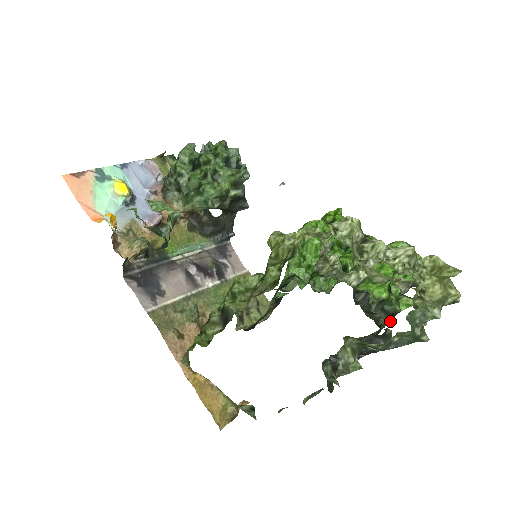
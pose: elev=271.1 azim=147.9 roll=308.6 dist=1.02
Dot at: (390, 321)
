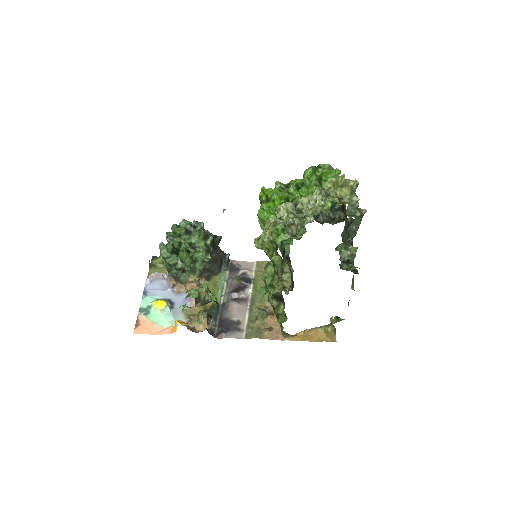
Dot at: (345, 208)
